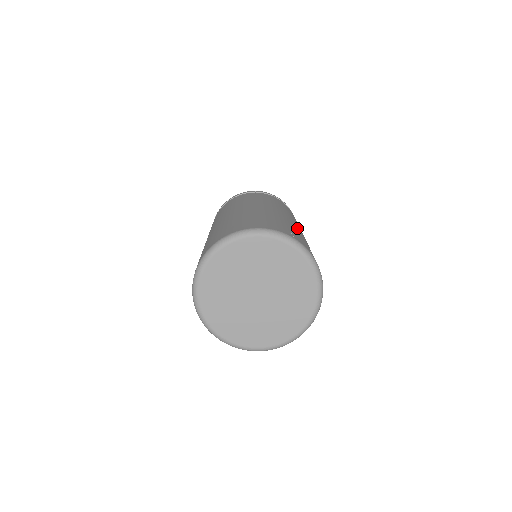
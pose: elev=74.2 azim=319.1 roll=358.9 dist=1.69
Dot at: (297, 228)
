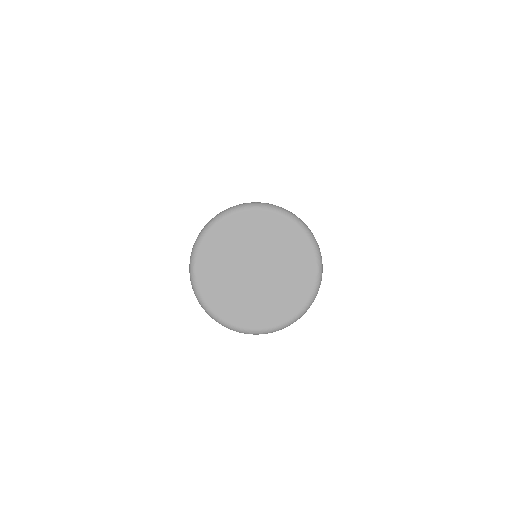
Dot at: occluded
